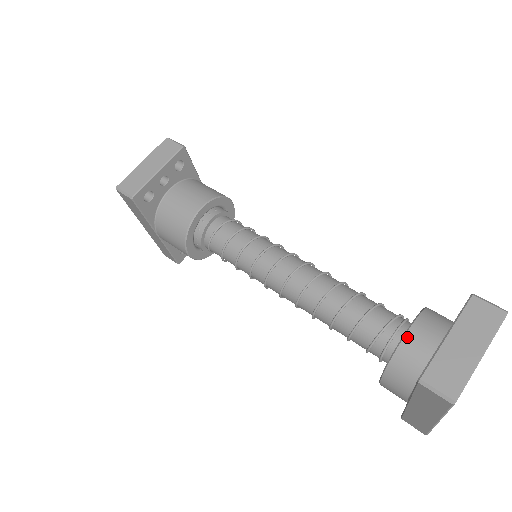
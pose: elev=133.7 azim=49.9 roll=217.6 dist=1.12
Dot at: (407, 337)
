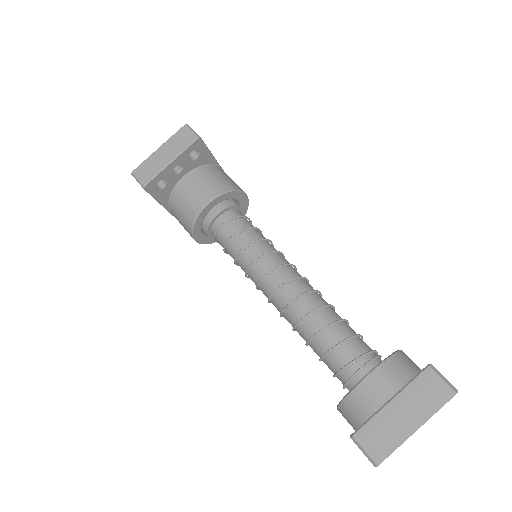
Dot at: (364, 382)
